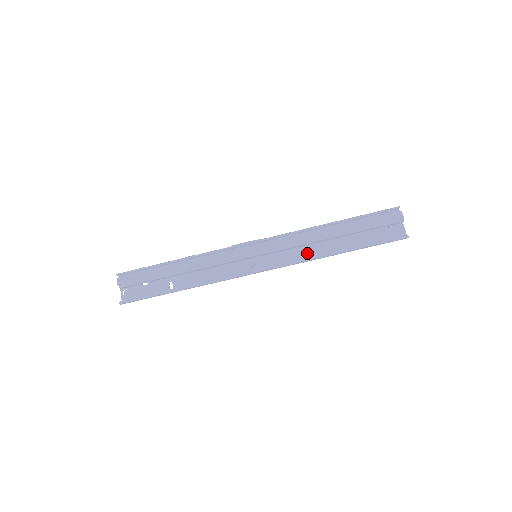
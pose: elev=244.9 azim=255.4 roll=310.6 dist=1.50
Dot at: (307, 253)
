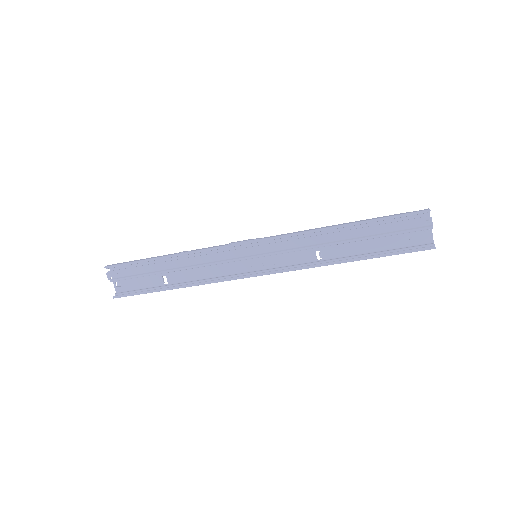
Dot at: (314, 255)
